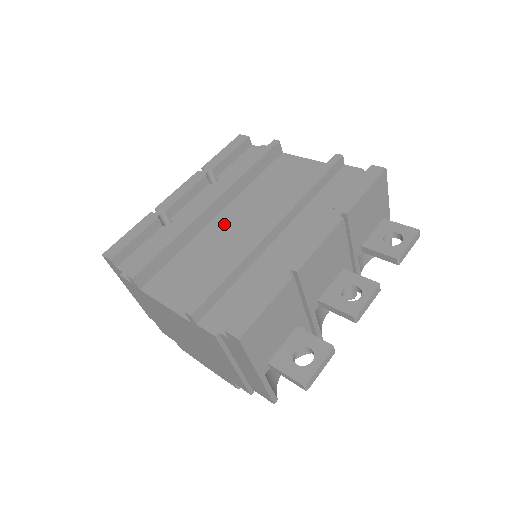
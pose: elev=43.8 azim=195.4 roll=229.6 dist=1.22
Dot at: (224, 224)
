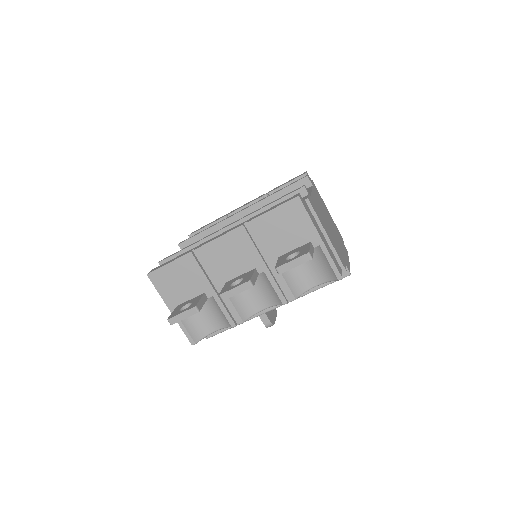
Dot at: occluded
